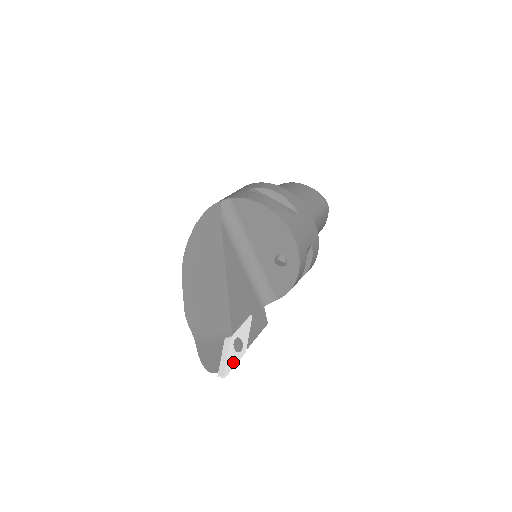
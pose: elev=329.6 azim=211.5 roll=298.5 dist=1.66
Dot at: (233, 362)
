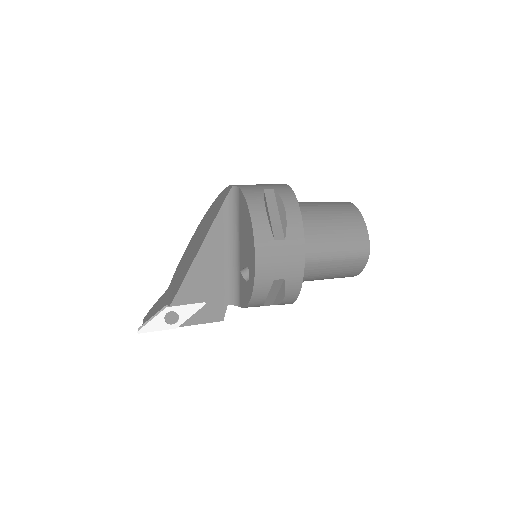
Dot at: (156, 327)
